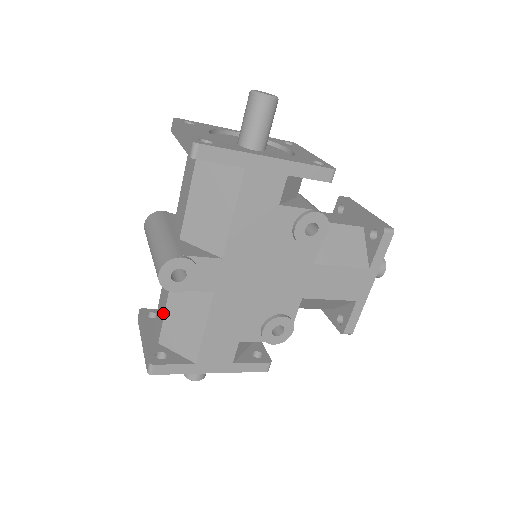
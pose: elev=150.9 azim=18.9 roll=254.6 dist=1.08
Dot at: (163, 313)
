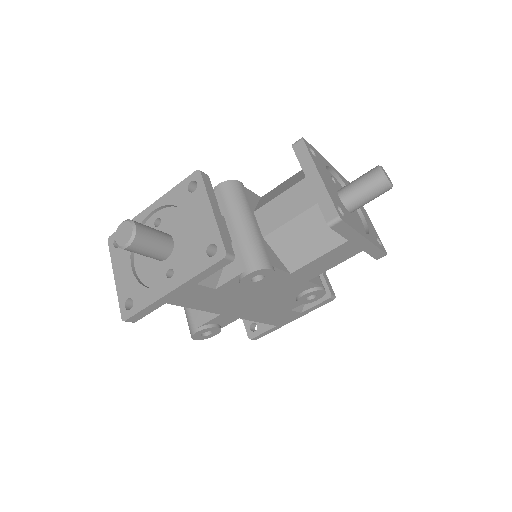
Dot at: occluded
